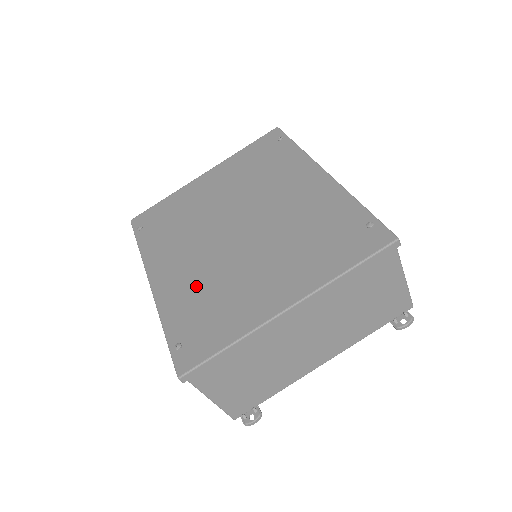
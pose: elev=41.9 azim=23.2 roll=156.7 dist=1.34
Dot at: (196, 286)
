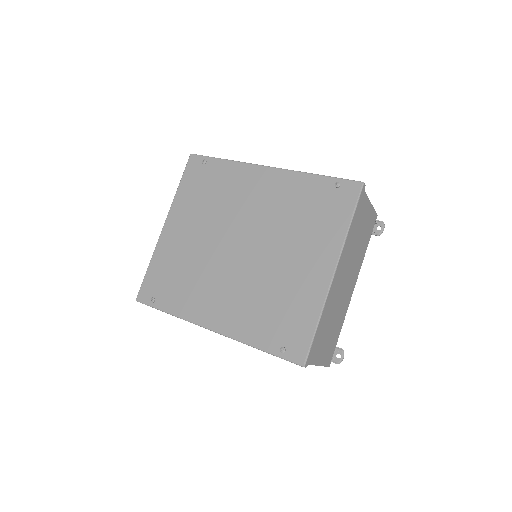
Dot at: (252, 305)
